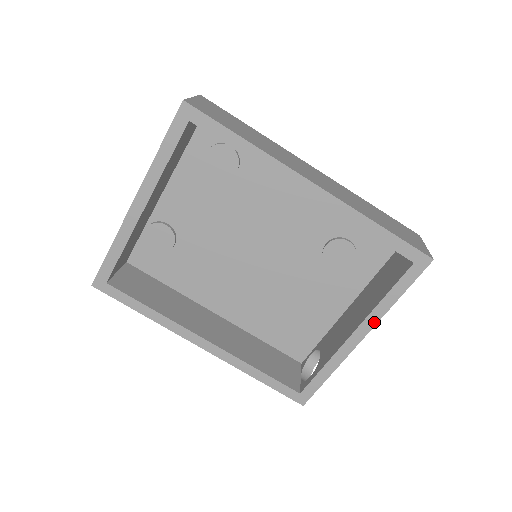
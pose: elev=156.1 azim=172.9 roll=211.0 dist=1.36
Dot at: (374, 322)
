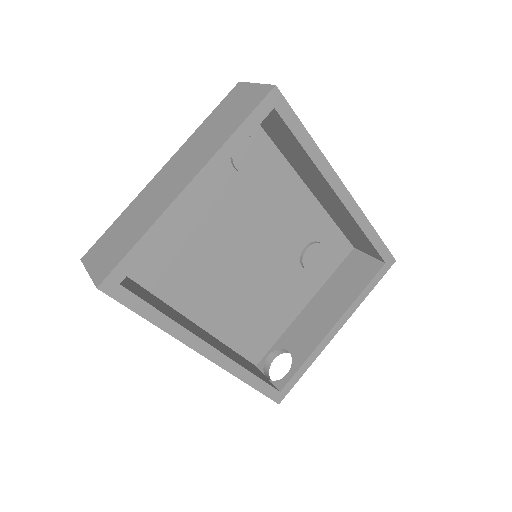
Dot at: (350, 314)
